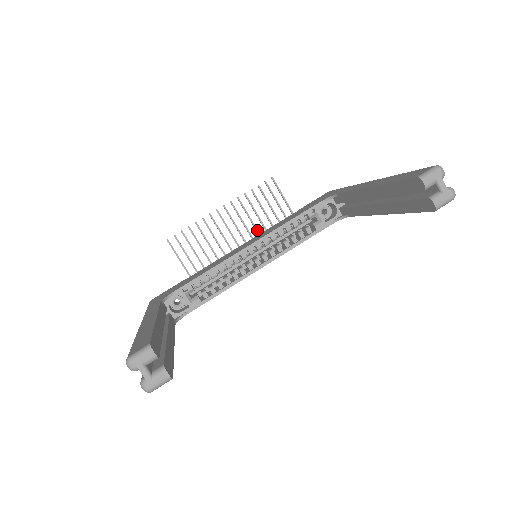
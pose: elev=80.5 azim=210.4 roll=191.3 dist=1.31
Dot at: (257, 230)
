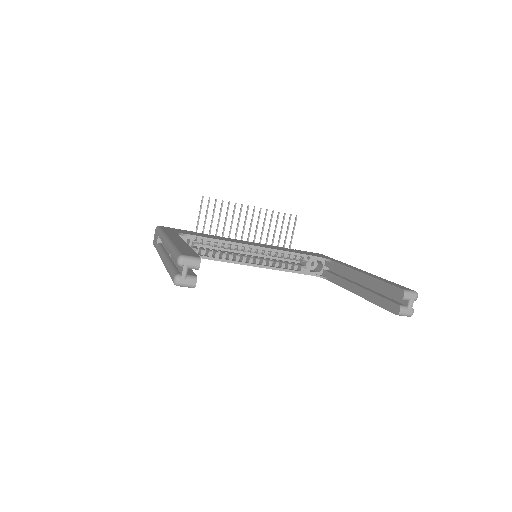
Dot at: occluded
